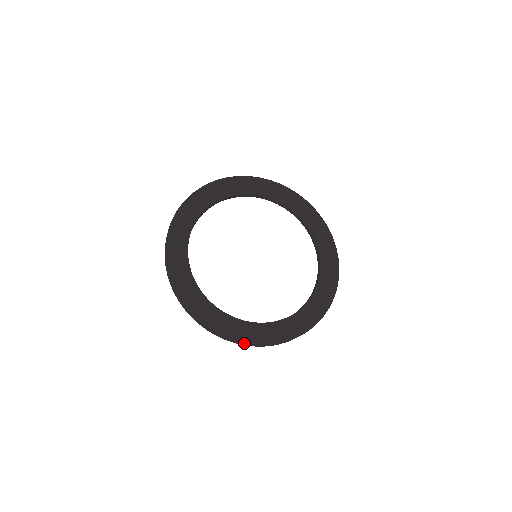
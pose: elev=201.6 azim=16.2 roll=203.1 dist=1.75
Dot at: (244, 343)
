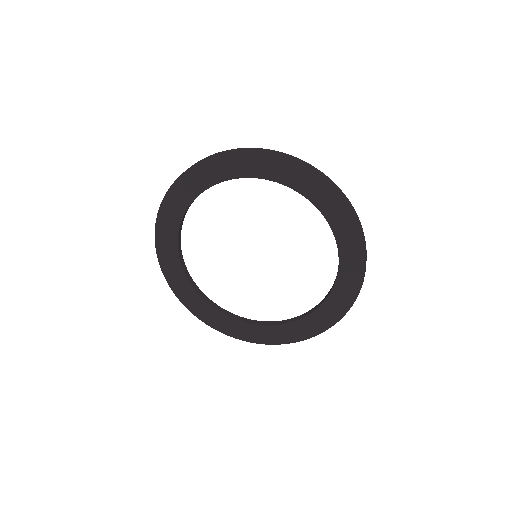
Dot at: occluded
